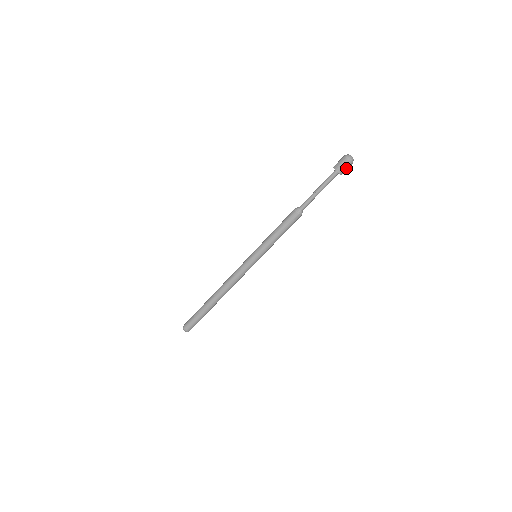
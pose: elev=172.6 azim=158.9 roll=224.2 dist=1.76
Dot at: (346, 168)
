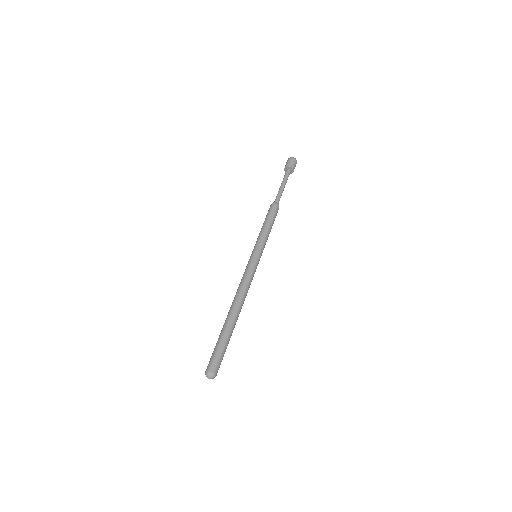
Dot at: (295, 165)
